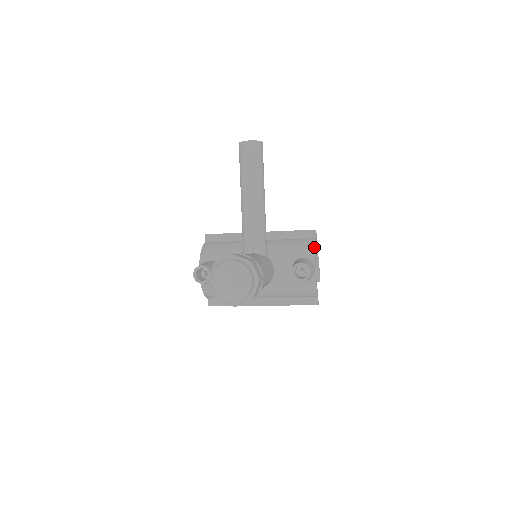
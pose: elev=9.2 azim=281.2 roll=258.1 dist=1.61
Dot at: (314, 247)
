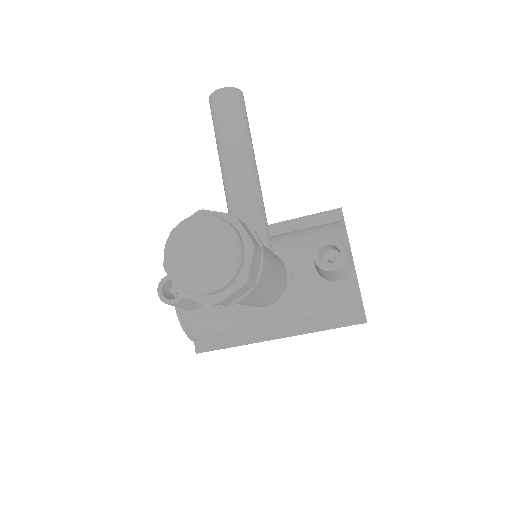
Dot at: (344, 227)
